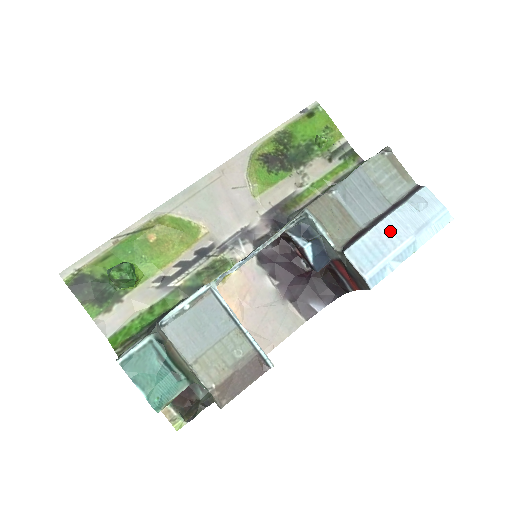
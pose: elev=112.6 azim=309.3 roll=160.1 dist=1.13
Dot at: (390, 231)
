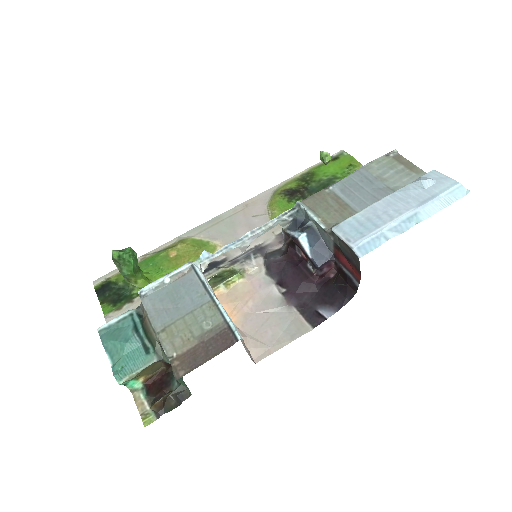
Dot at: (387, 207)
